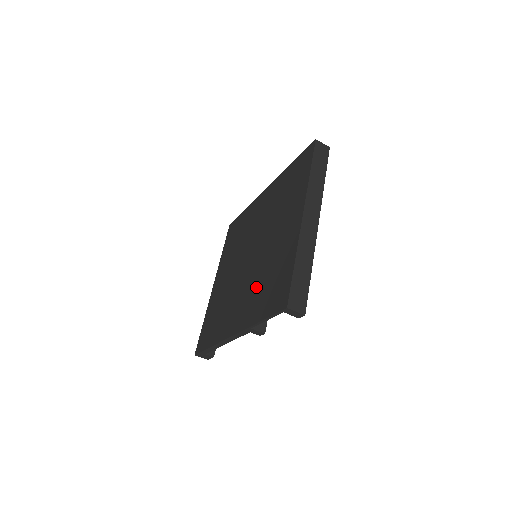
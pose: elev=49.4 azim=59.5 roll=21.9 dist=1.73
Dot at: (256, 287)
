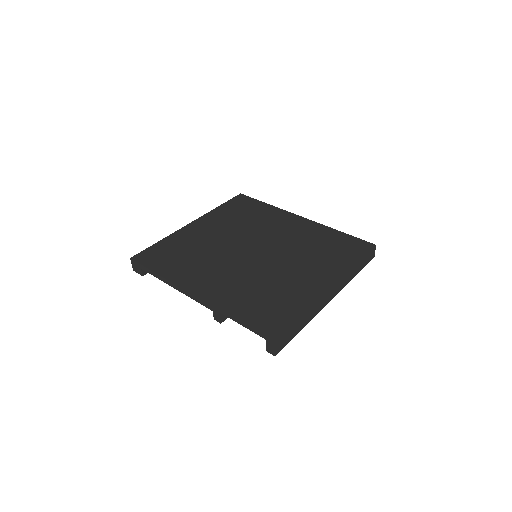
Dot at: (247, 287)
